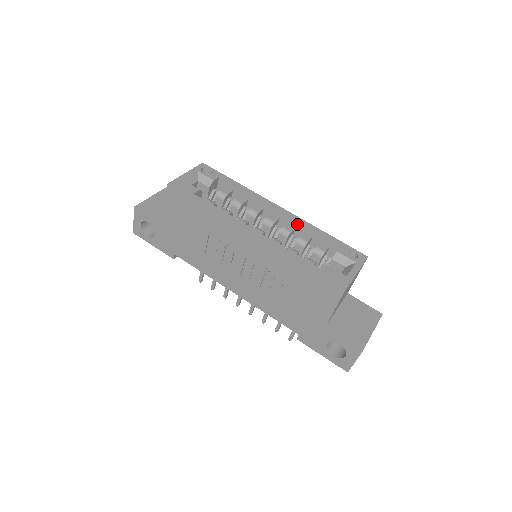
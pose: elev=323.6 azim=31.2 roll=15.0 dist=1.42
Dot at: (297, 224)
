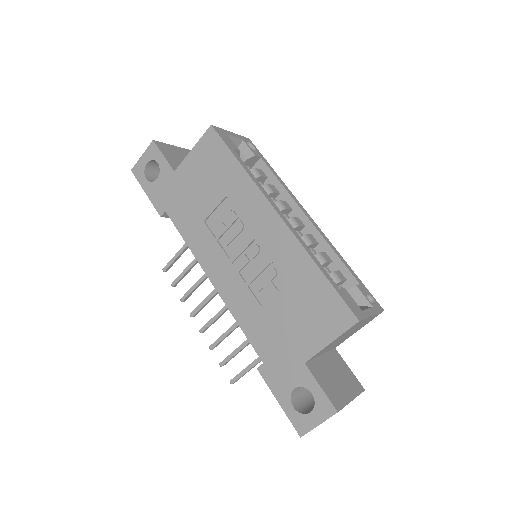
Dot at: (322, 240)
